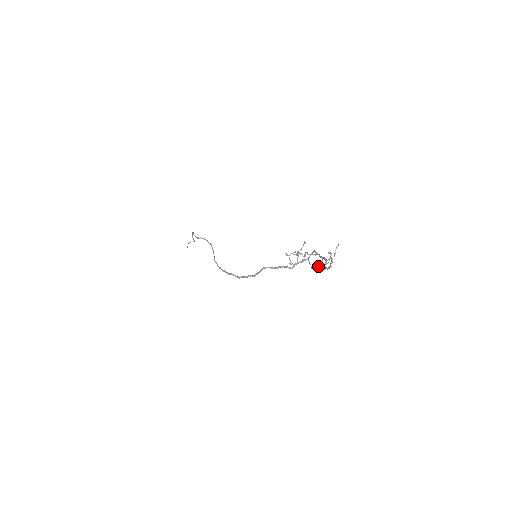
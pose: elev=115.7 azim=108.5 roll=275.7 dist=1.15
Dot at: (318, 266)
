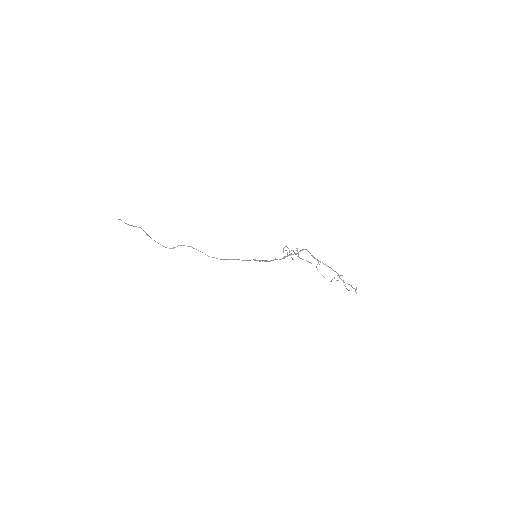
Dot at: occluded
